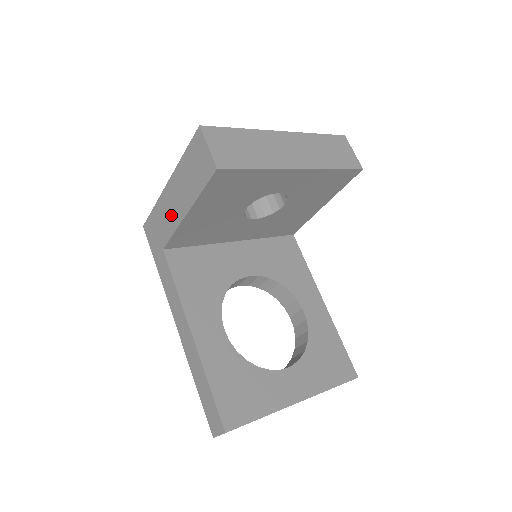
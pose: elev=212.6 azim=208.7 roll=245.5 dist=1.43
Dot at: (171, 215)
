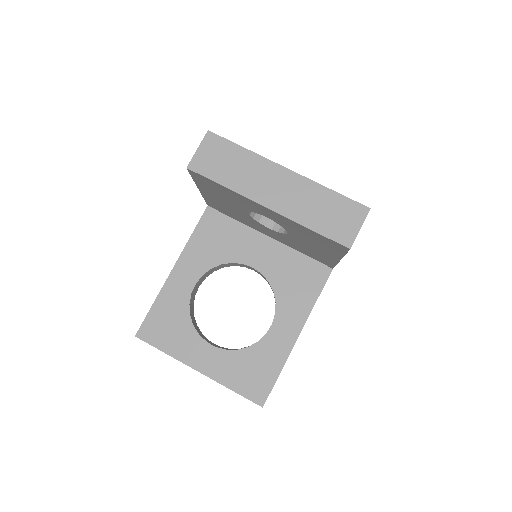
Dot at: occluded
